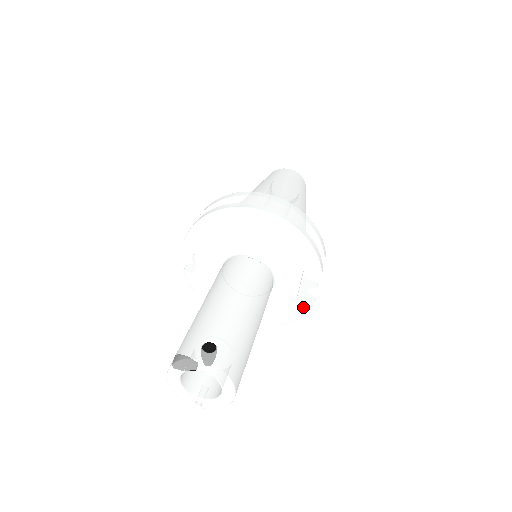
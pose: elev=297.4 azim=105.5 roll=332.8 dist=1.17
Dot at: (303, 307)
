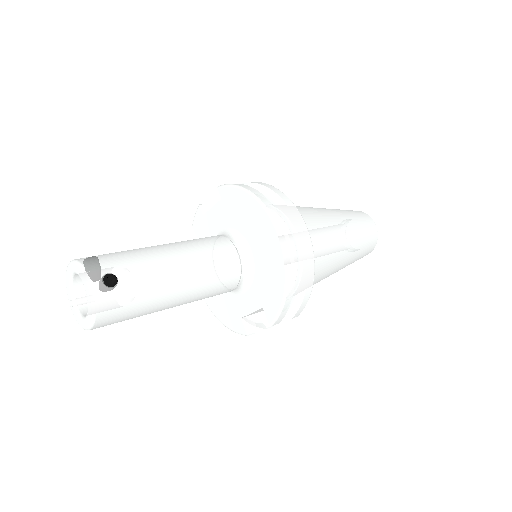
Dot at: (240, 328)
